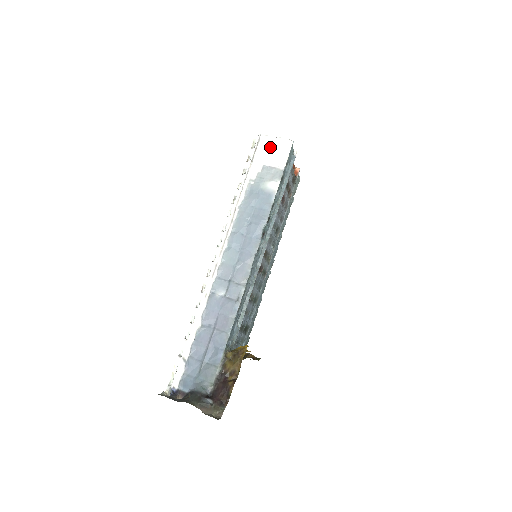
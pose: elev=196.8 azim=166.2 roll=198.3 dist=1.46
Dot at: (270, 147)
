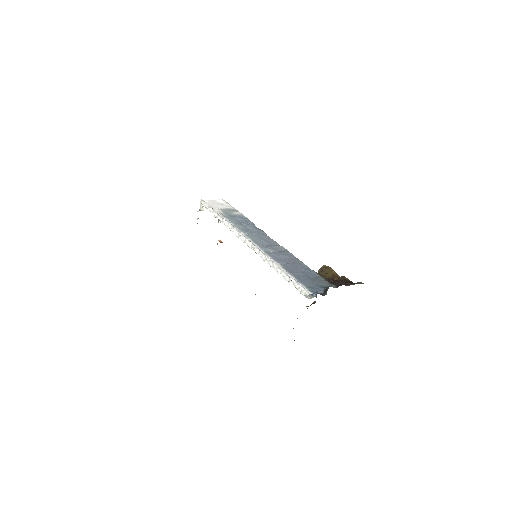
Dot at: (214, 203)
